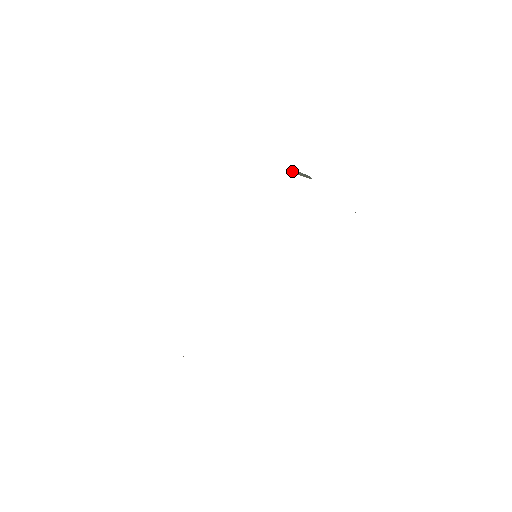
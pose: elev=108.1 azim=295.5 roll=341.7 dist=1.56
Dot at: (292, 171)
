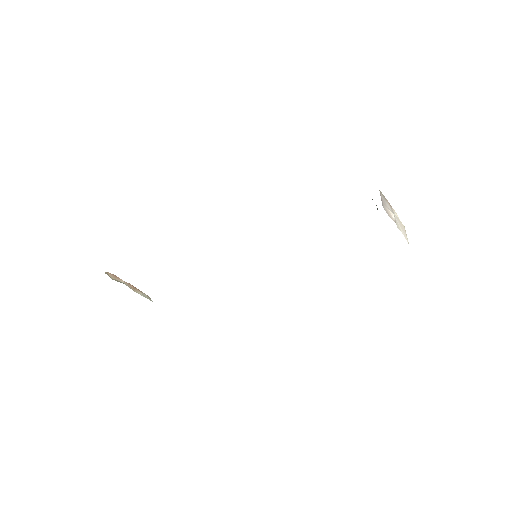
Dot at: occluded
